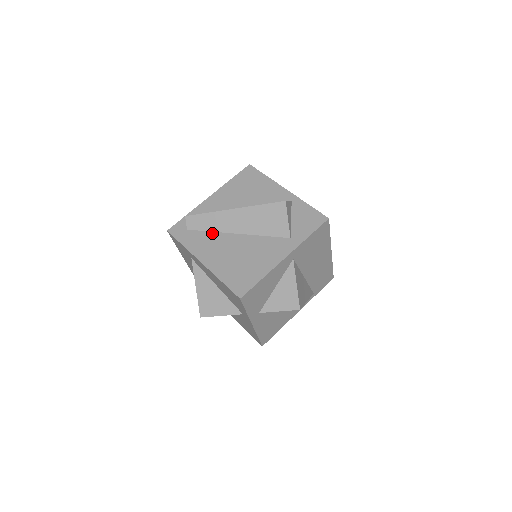
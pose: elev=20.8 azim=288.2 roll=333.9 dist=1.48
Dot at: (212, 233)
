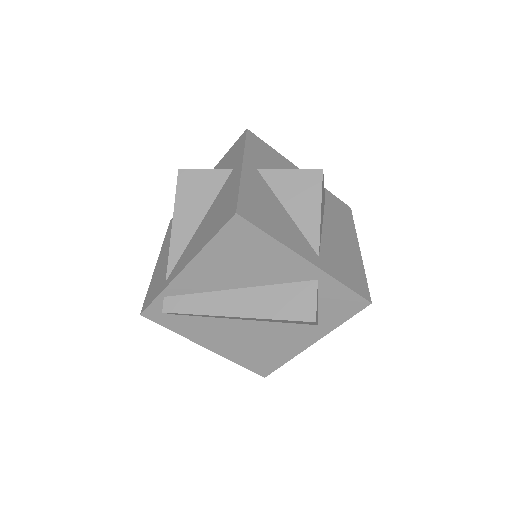
Dot at: (208, 319)
